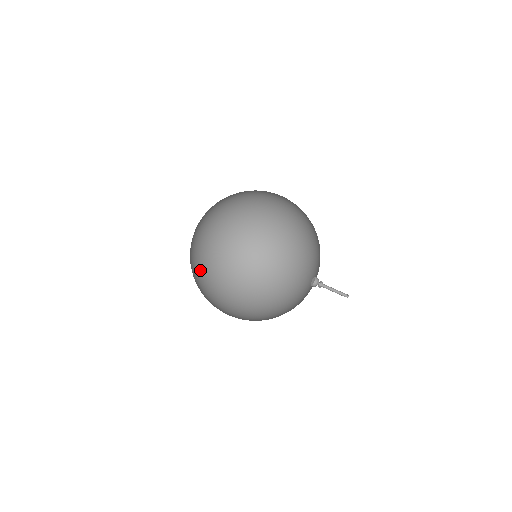
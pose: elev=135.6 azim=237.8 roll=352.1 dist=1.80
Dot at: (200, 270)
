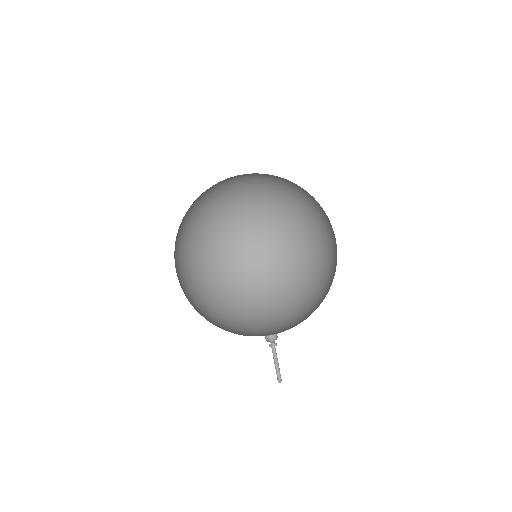
Dot at: (243, 210)
